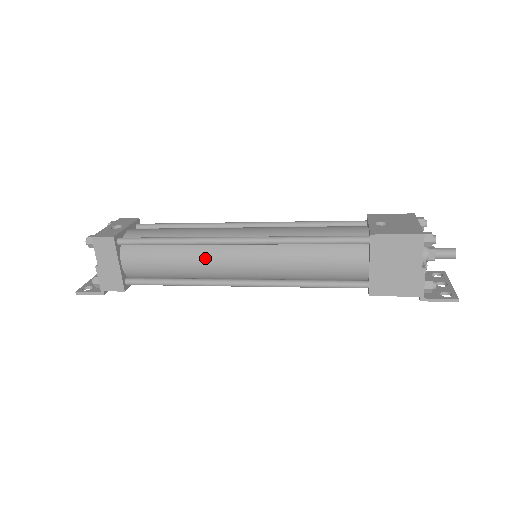
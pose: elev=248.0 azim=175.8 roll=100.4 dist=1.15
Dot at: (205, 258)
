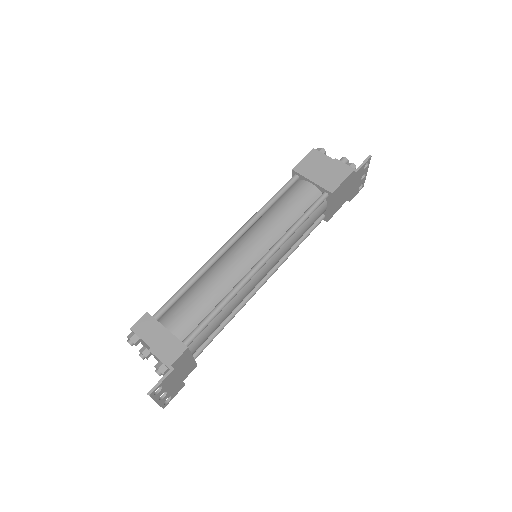
Dot at: (223, 268)
